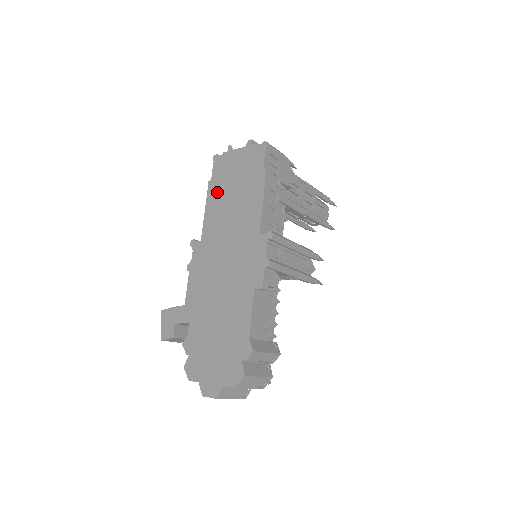
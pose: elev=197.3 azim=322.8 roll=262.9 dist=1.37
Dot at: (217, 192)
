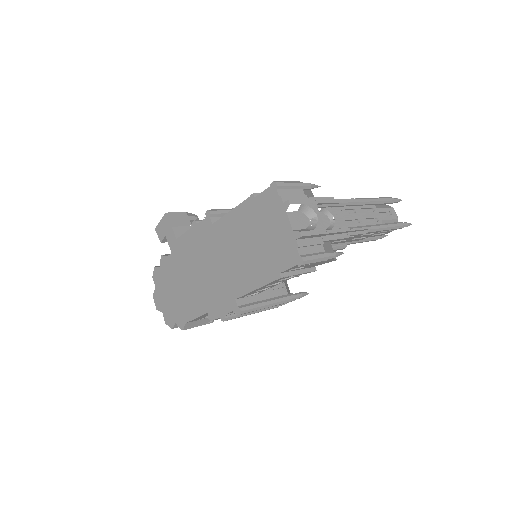
Dot at: (247, 217)
